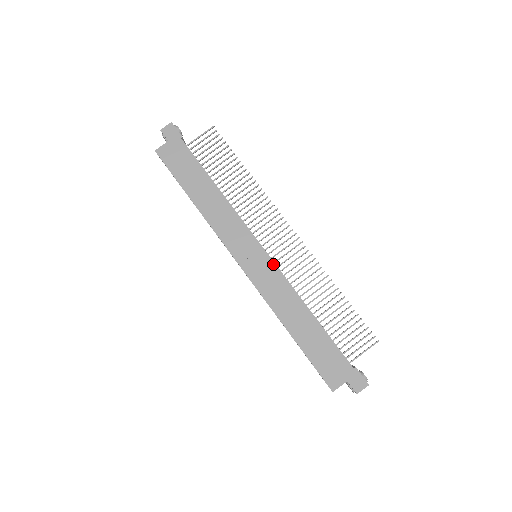
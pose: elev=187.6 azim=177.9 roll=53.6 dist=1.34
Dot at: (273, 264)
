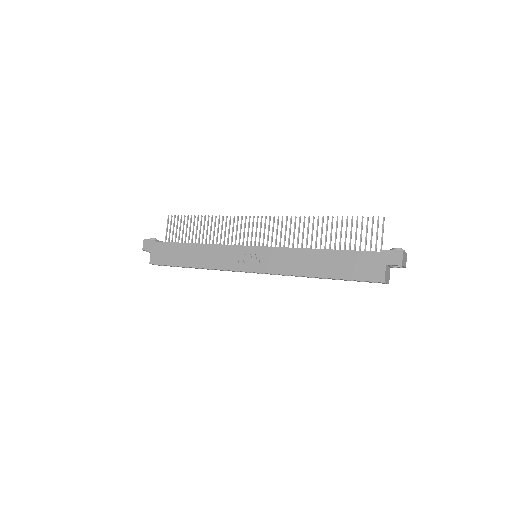
Dot at: (266, 248)
